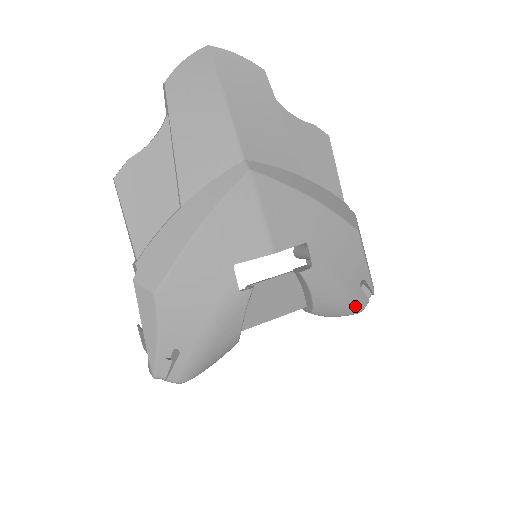
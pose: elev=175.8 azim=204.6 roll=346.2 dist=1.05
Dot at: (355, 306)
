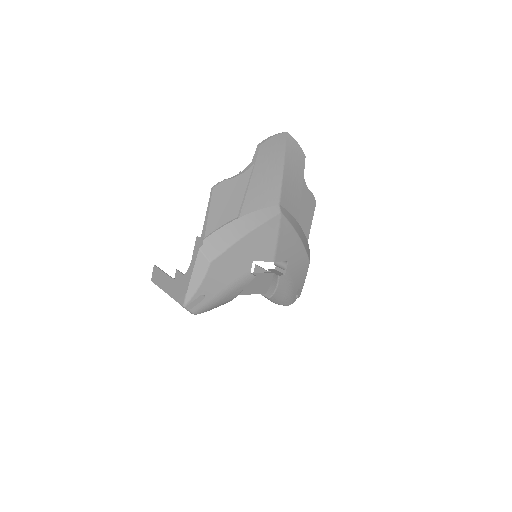
Dot at: (289, 302)
